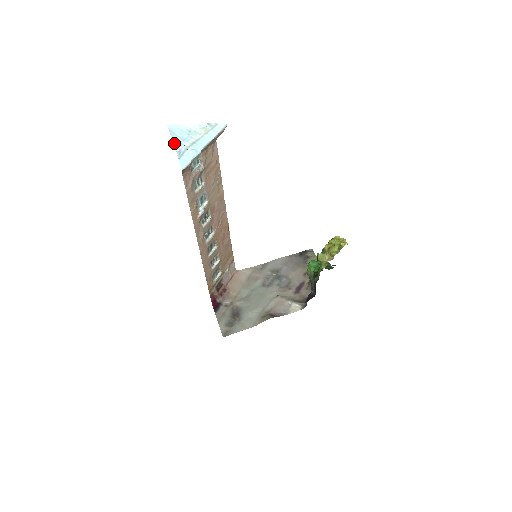
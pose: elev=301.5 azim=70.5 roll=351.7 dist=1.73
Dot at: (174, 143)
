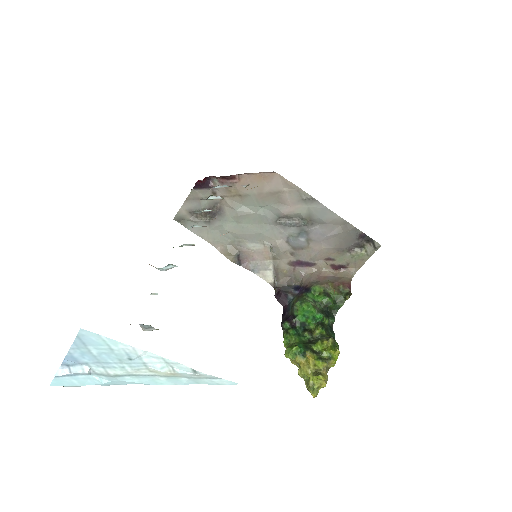
Dot at: (67, 357)
